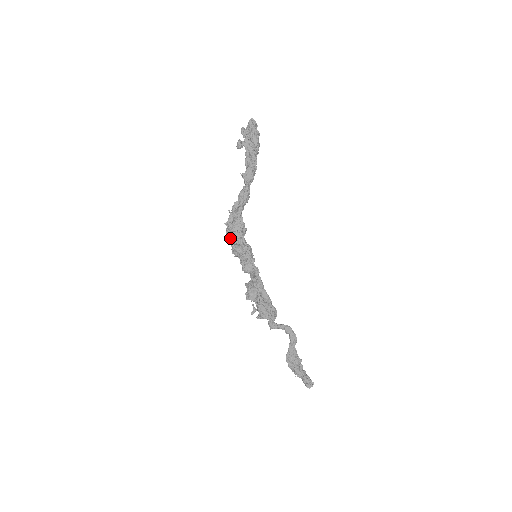
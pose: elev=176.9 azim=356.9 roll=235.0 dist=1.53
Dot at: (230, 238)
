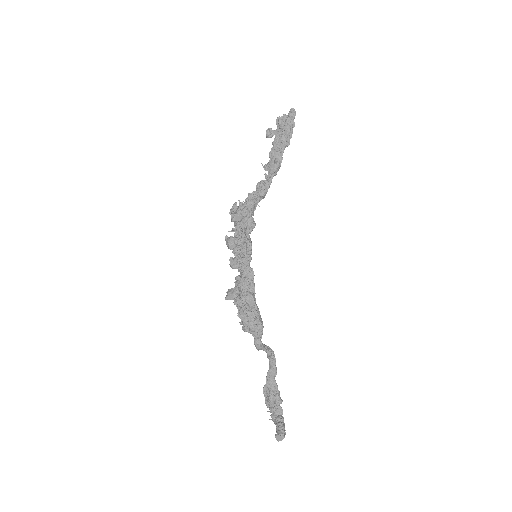
Dot at: (232, 229)
